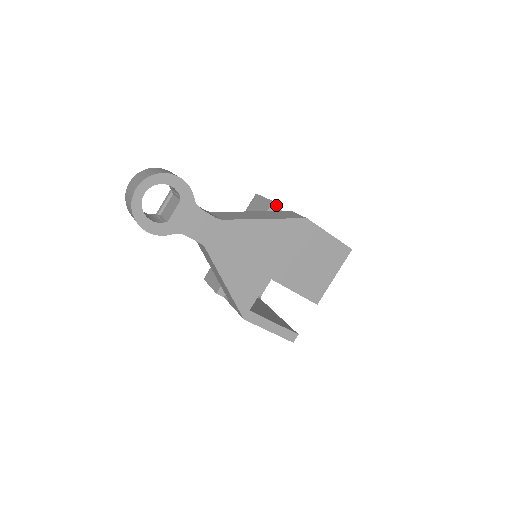
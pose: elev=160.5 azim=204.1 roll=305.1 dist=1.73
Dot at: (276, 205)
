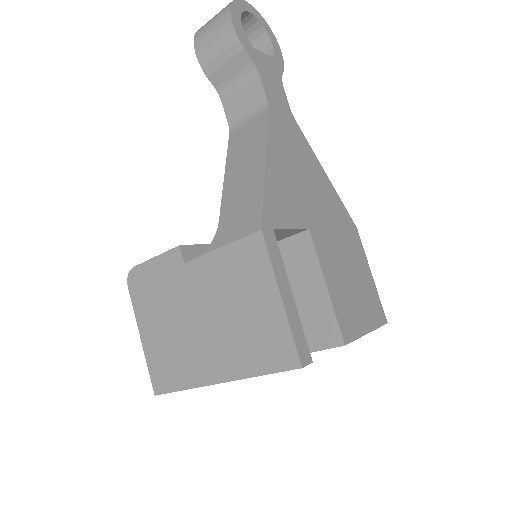
Dot at: occluded
